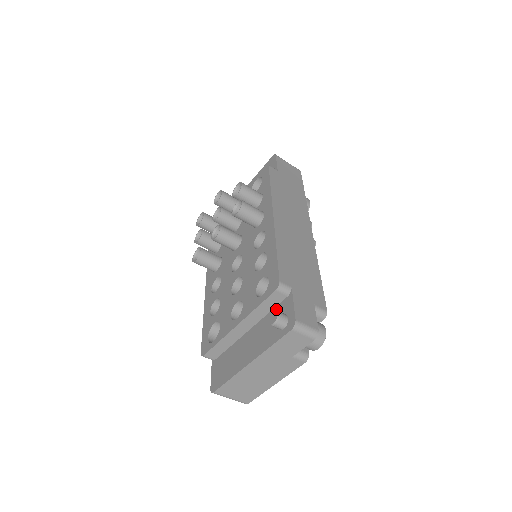
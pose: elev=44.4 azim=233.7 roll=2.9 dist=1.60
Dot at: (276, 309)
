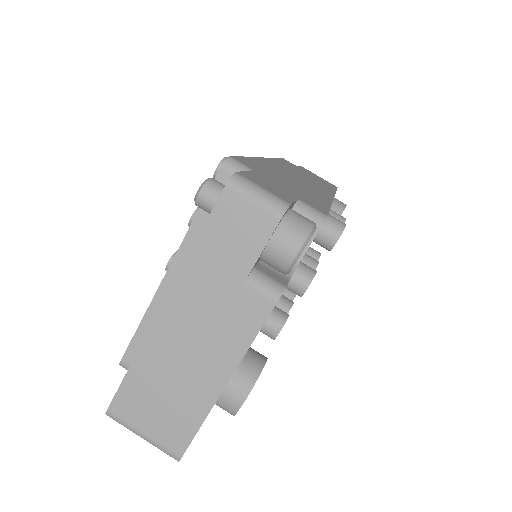
Dot at: occluded
